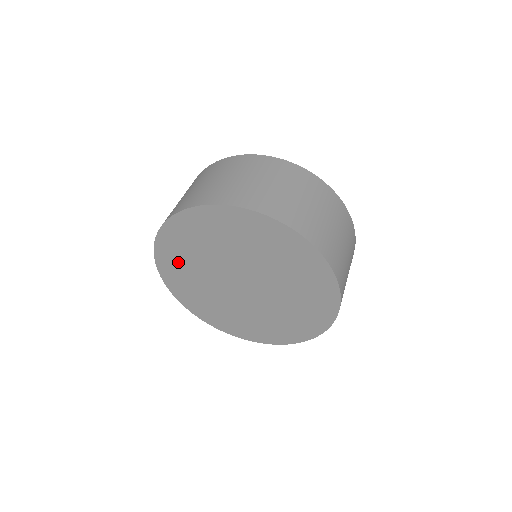
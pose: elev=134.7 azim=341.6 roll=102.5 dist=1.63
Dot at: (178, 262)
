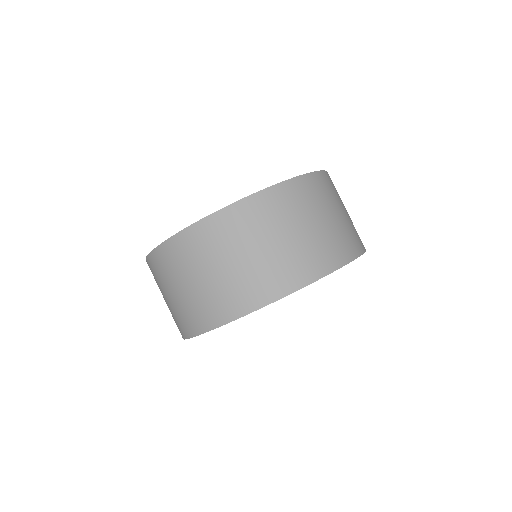
Dot at: occluded
